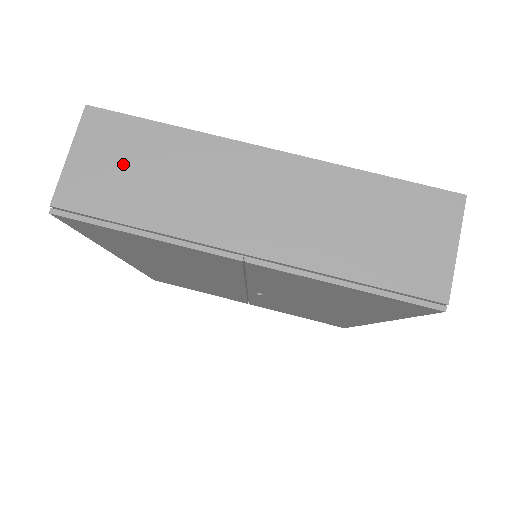
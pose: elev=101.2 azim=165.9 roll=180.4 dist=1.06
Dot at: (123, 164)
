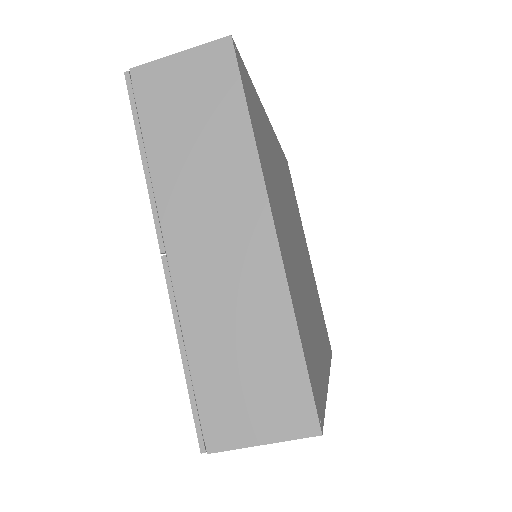
Dot at: (193, 103)
